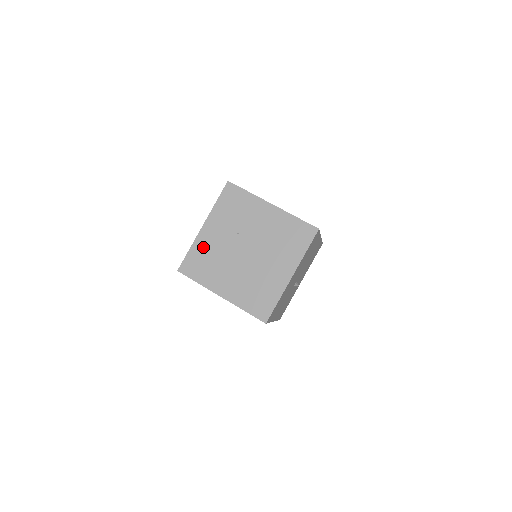
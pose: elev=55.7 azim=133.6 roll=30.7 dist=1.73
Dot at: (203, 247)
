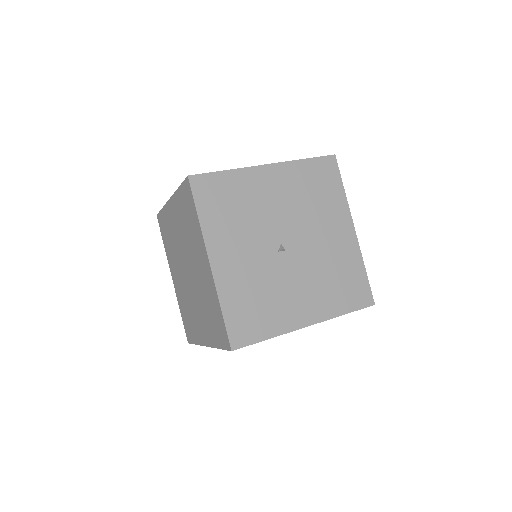
Dot at: occluded
